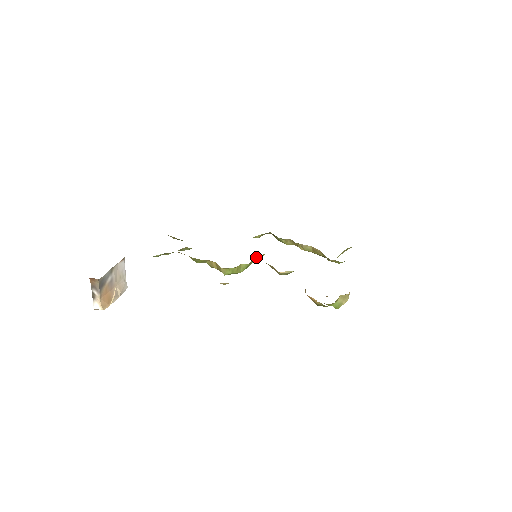
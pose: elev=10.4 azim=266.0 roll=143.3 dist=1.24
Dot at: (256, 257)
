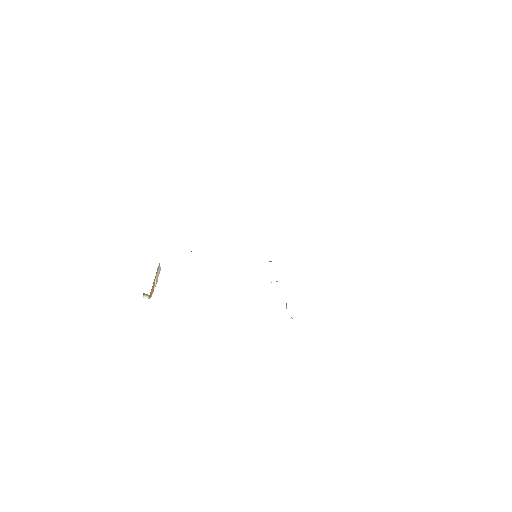
Dot at: occluded
